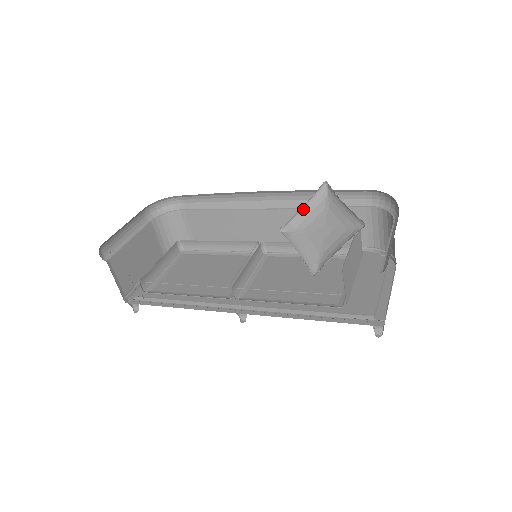
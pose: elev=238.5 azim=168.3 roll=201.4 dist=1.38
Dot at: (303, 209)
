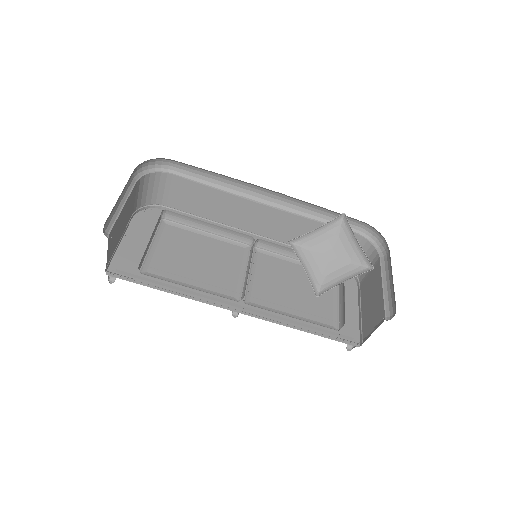
Dot at: (316, 230)
